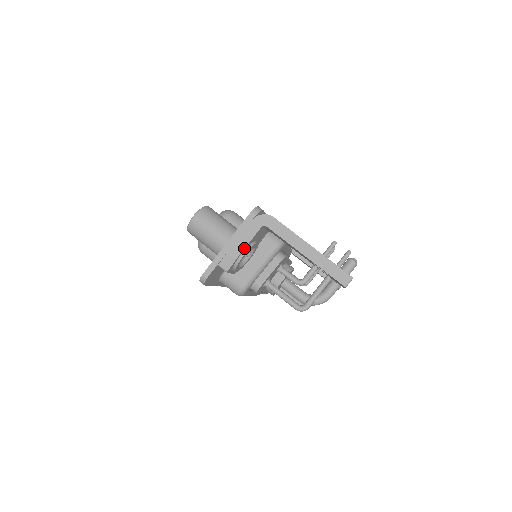
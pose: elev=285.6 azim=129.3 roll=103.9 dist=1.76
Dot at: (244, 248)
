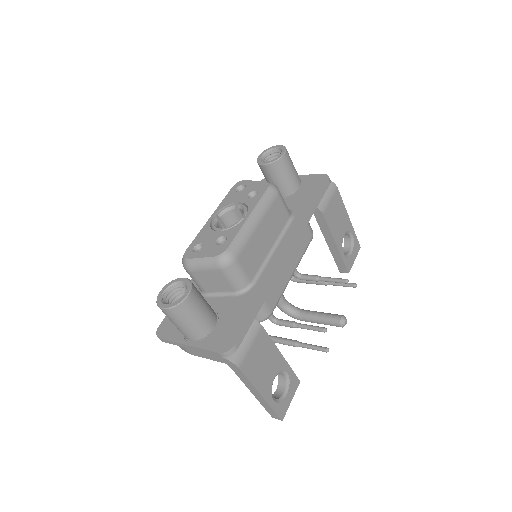
Dot at: (202, 357)
